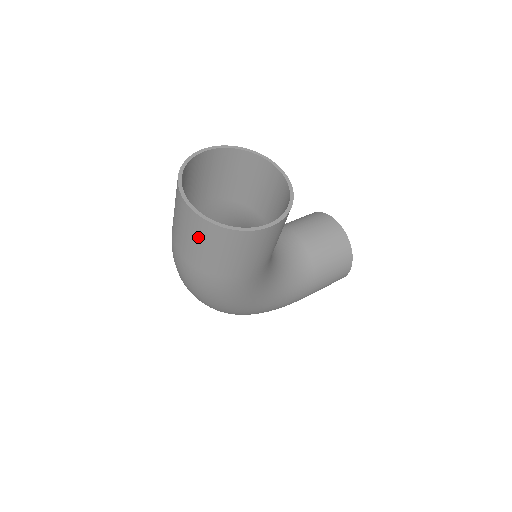
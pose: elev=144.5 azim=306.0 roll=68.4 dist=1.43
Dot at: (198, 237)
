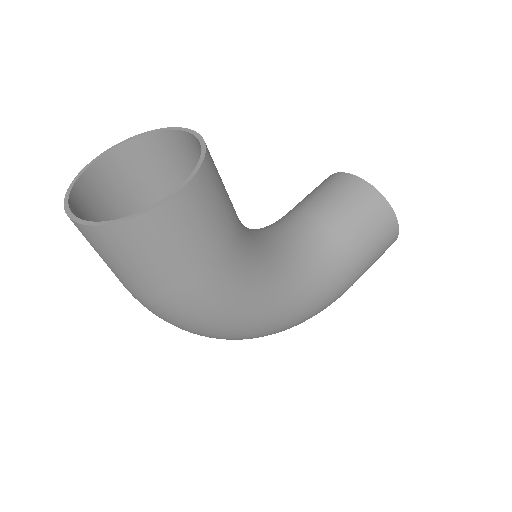
Dot at: (110, 254)
